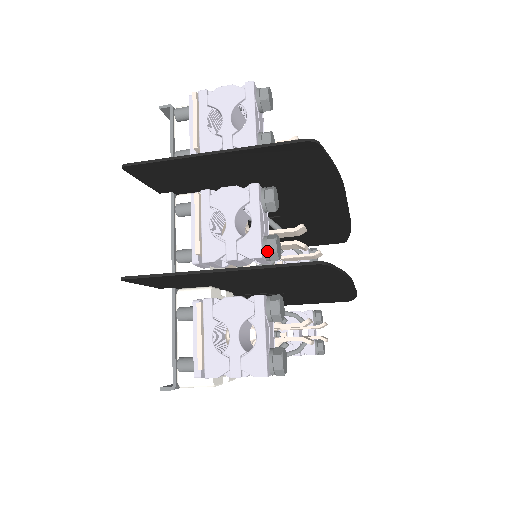
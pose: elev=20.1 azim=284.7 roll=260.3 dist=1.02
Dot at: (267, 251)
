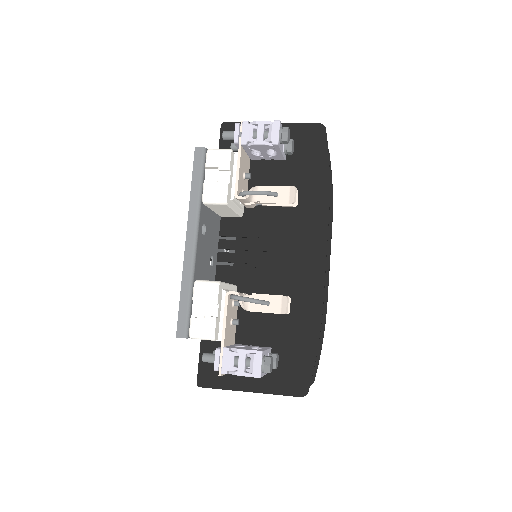
Dot at: occluded
